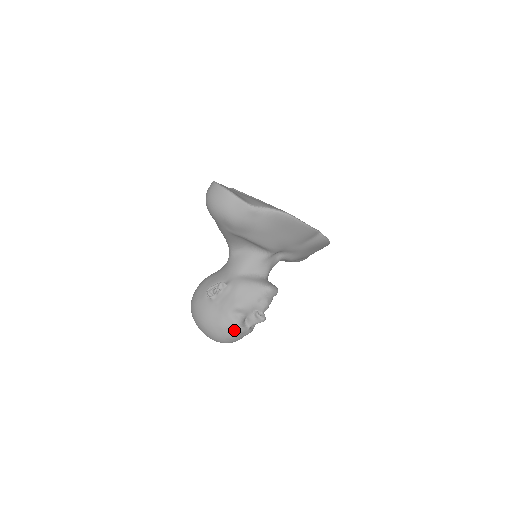
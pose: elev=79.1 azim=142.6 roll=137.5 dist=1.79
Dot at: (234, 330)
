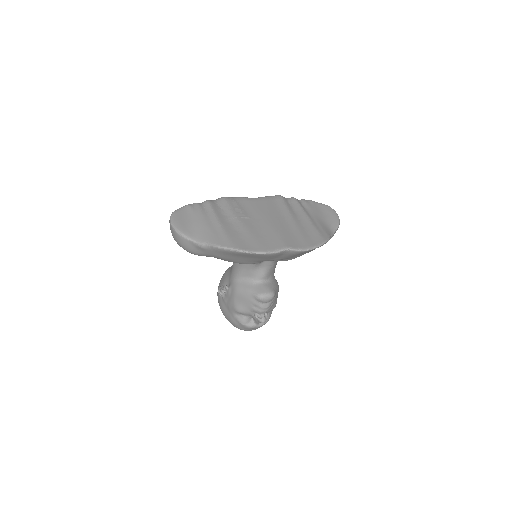
Dot at: (243, 327)
